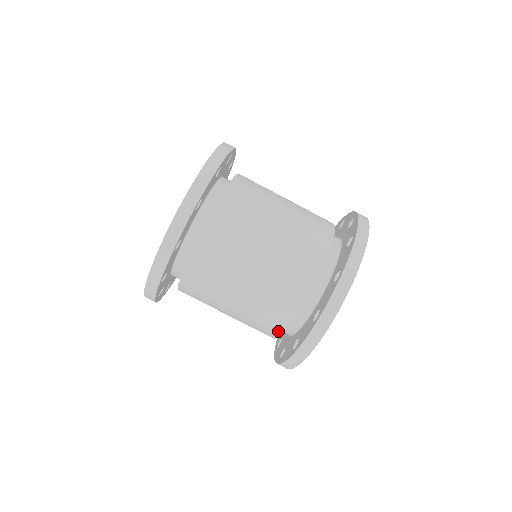
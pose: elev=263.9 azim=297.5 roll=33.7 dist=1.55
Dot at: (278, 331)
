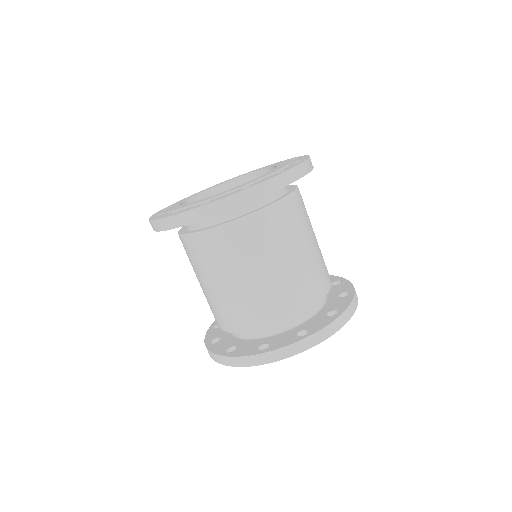
Dot at: (285, 317)
